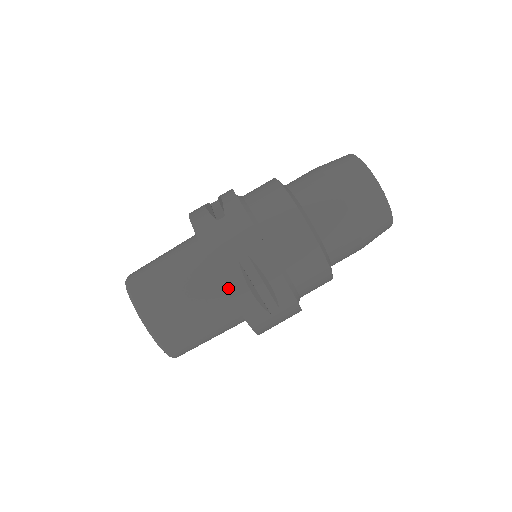
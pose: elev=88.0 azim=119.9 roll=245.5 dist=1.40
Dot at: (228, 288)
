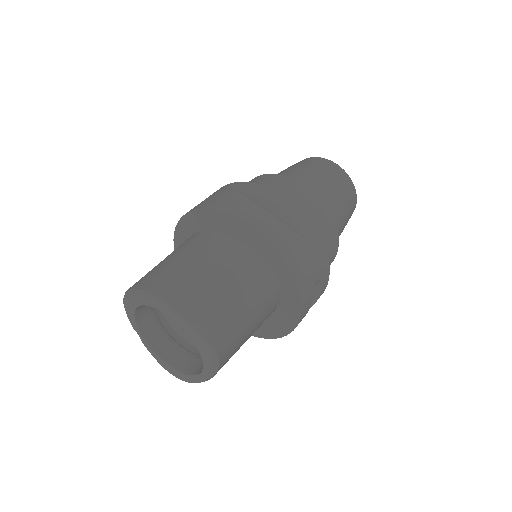
Dot at: (239, 216)
